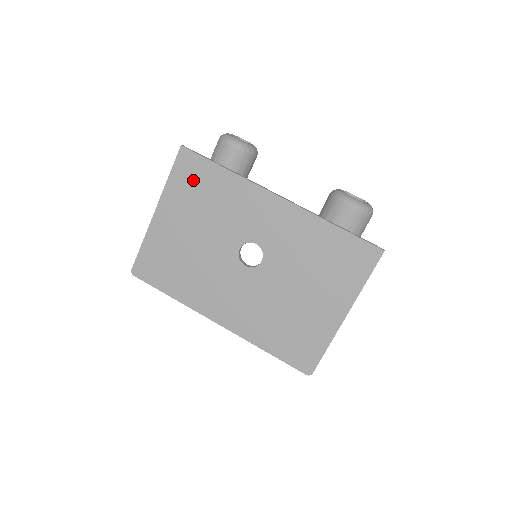
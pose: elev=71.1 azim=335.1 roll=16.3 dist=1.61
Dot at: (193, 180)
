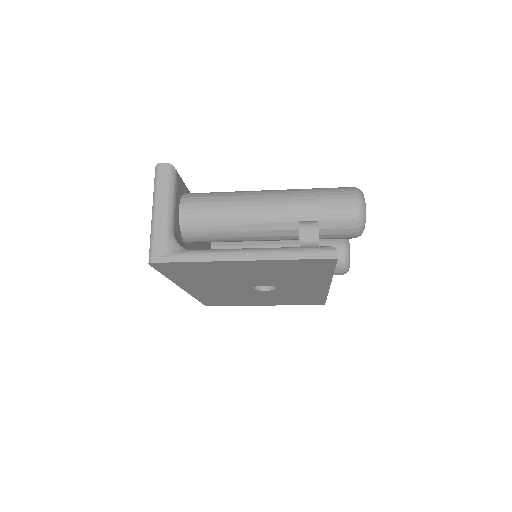
Dot at: (304, 267)
